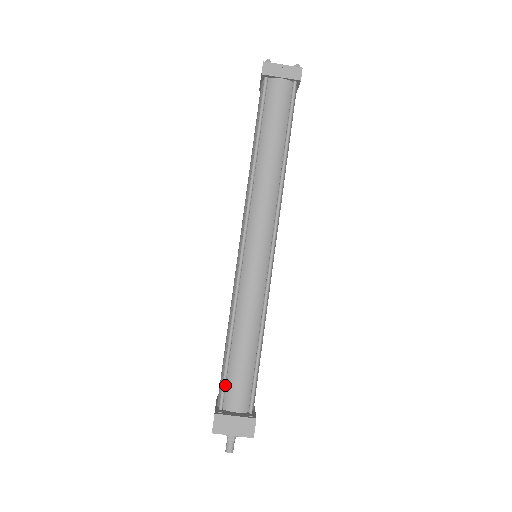
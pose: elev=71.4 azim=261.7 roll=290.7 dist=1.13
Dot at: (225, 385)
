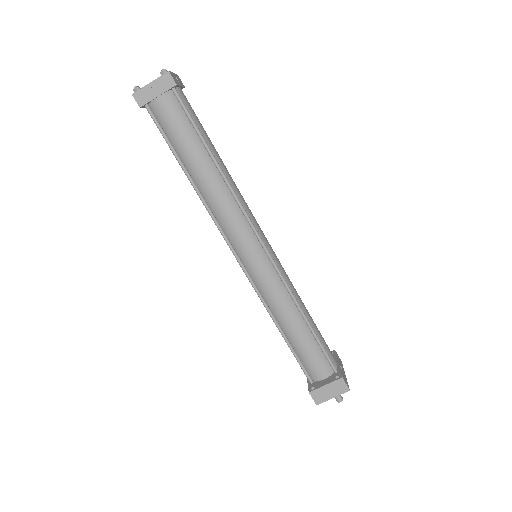
Dot at: (303, 366)
